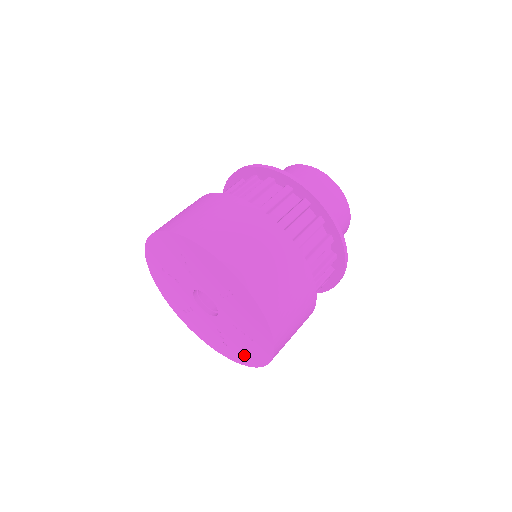
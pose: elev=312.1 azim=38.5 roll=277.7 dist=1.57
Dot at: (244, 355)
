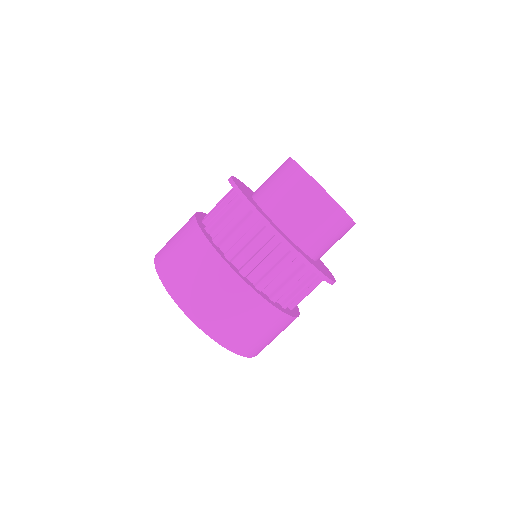
Dot at: occluded
